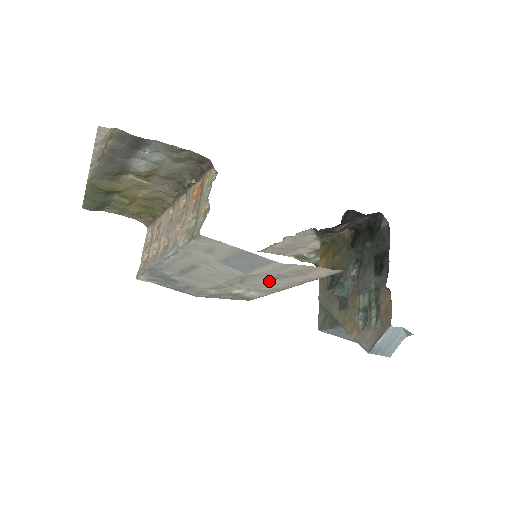
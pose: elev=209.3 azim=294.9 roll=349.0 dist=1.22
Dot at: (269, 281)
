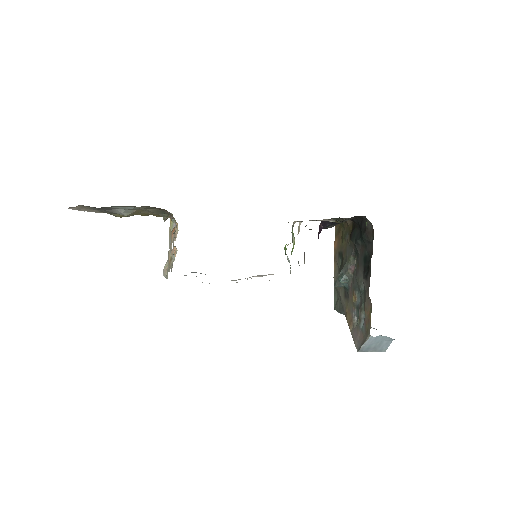
Dot at: occluded
